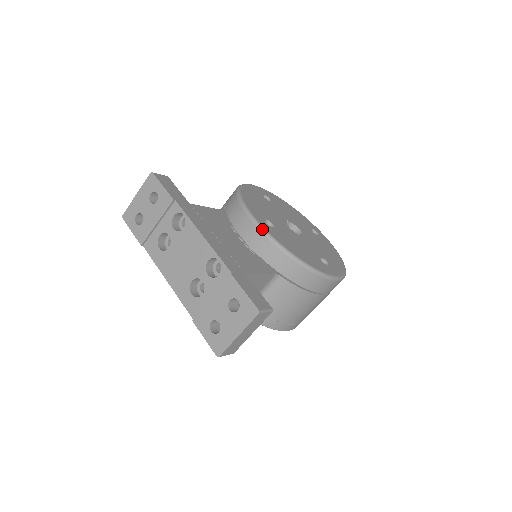
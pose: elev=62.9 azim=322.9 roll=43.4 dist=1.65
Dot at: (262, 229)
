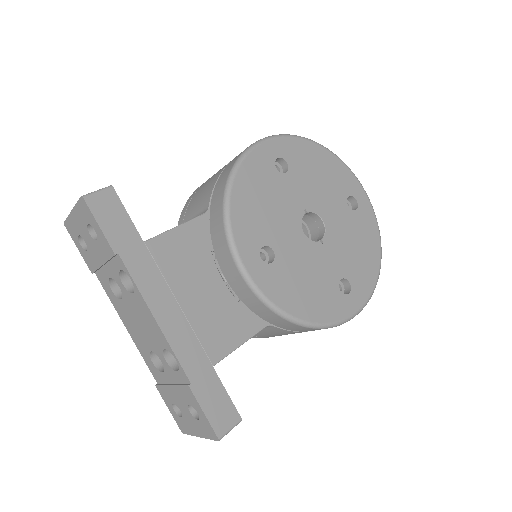
Dot at: (249, 283)
